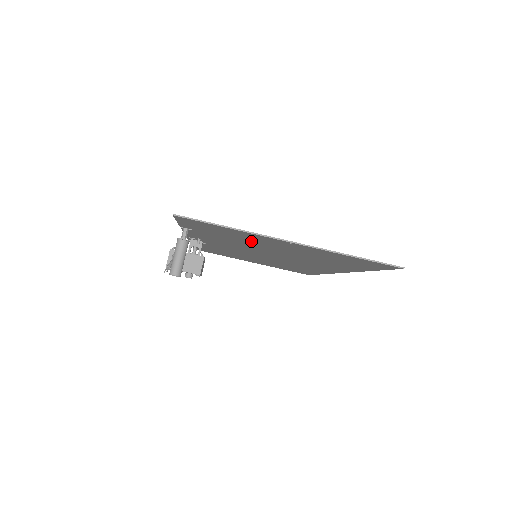
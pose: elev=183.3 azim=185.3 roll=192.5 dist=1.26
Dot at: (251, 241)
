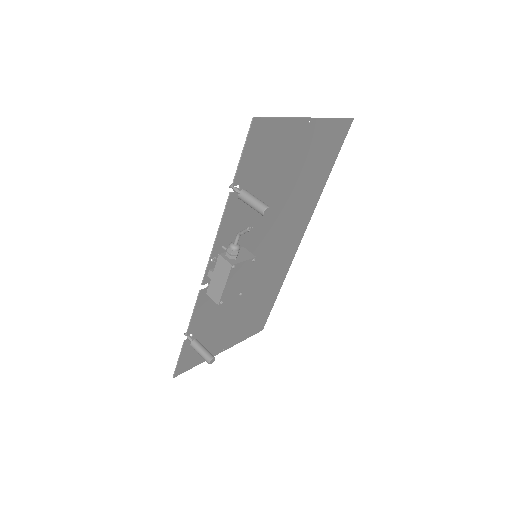
Dot at: (278, 168)
